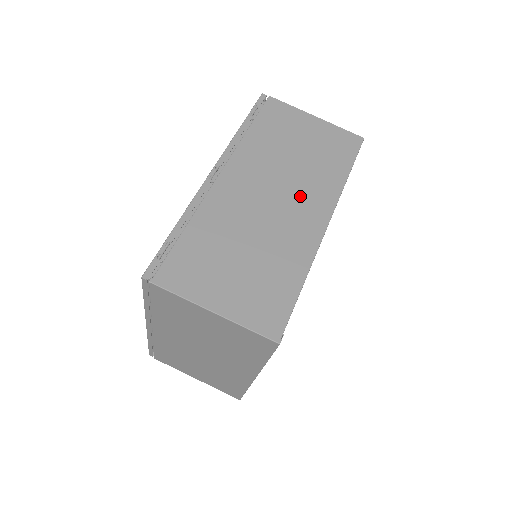
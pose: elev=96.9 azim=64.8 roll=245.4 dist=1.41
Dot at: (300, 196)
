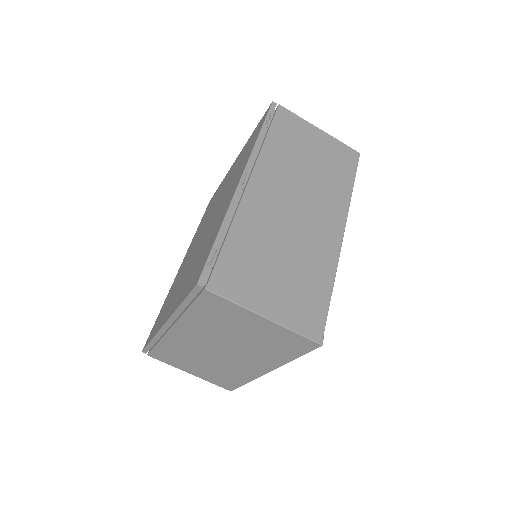
Dot at: (318, 206)
